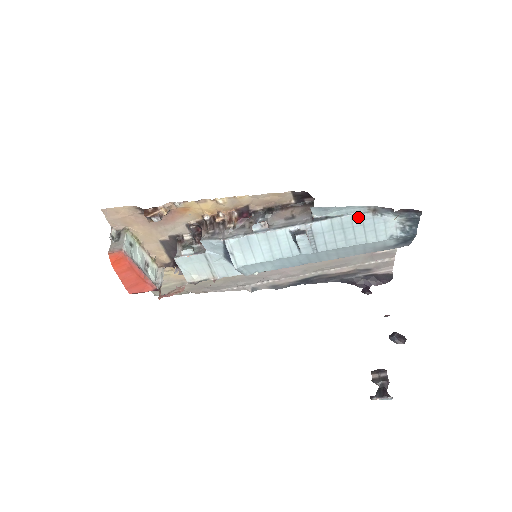
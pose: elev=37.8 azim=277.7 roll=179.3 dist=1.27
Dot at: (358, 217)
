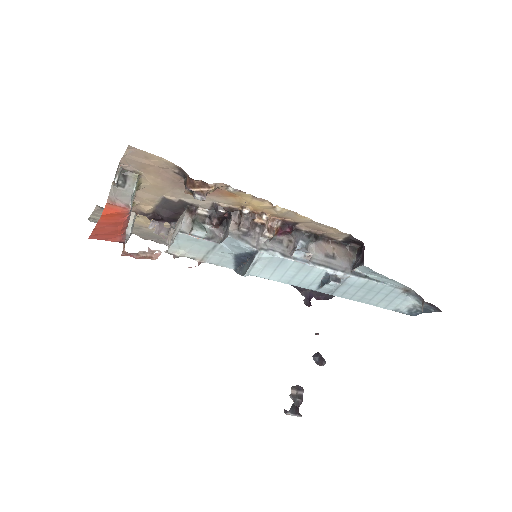
Dot at: (390, 288)
